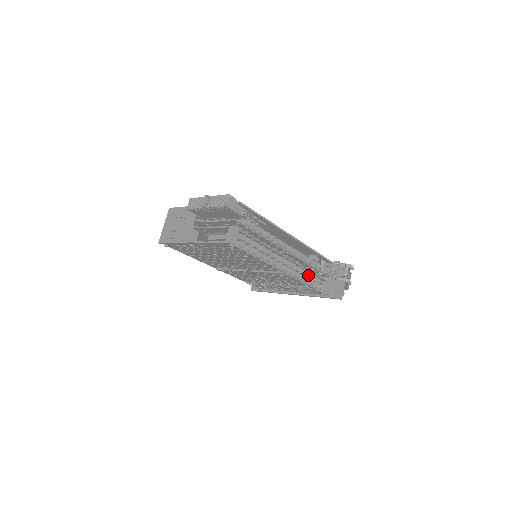
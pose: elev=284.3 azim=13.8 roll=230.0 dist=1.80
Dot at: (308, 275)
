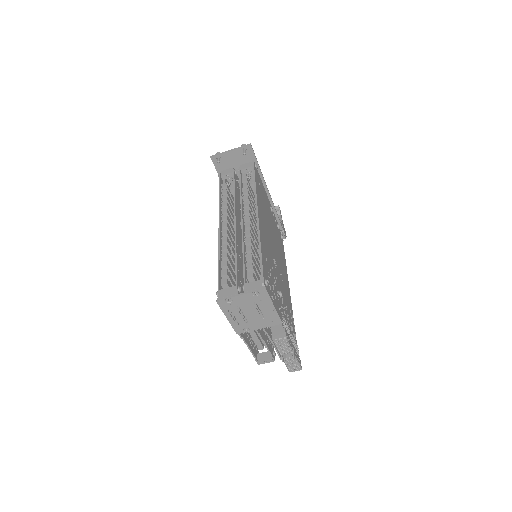
Dot at: occluded
